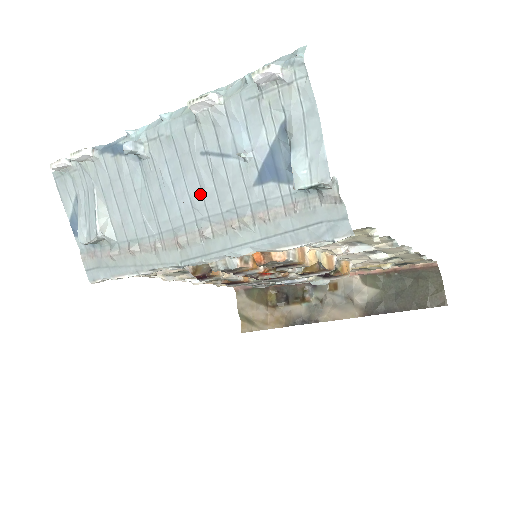
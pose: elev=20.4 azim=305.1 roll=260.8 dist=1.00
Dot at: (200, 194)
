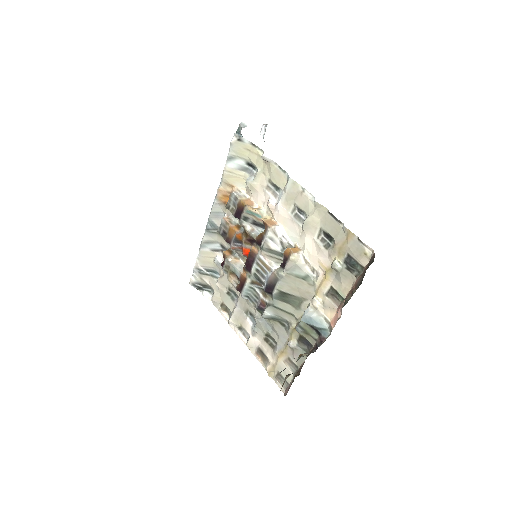
Dot at: occluded
